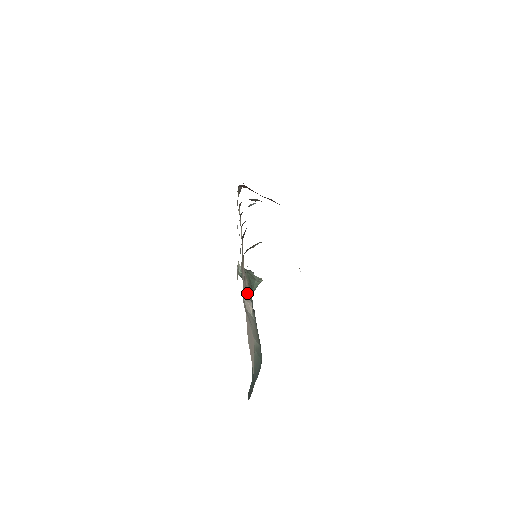
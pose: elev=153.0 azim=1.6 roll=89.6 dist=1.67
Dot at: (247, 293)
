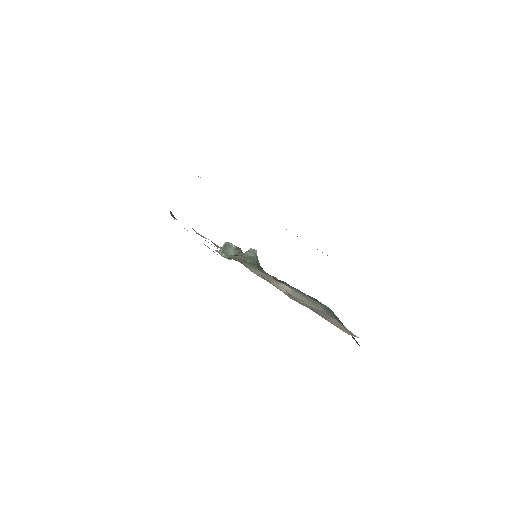
Dot at: (274, 282)
